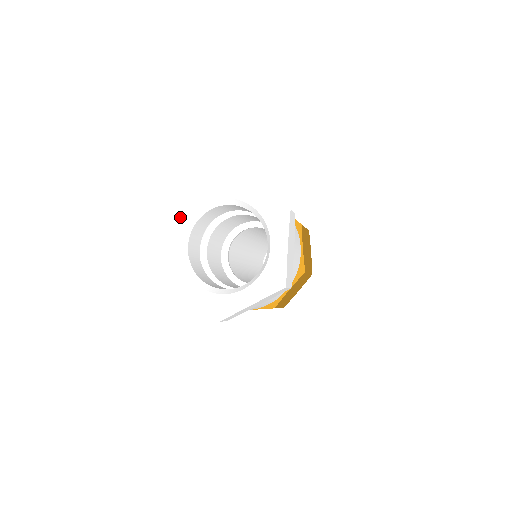
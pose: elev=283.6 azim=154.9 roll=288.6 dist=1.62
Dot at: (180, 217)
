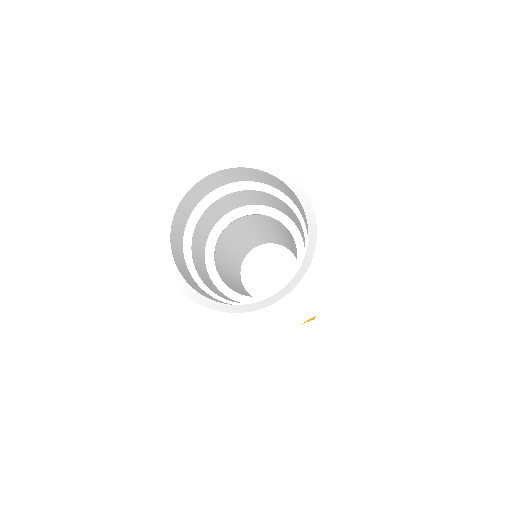
Dot at: (152, 277)
